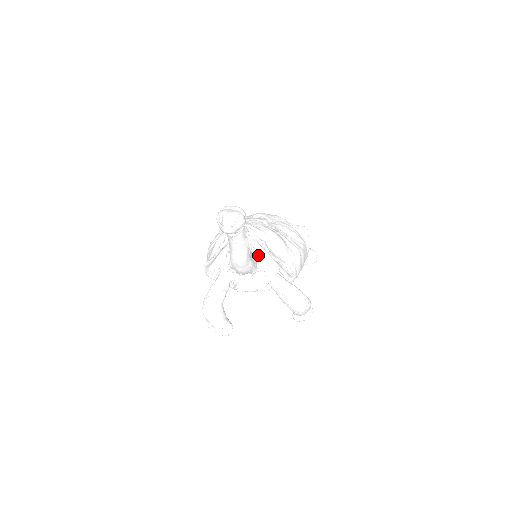
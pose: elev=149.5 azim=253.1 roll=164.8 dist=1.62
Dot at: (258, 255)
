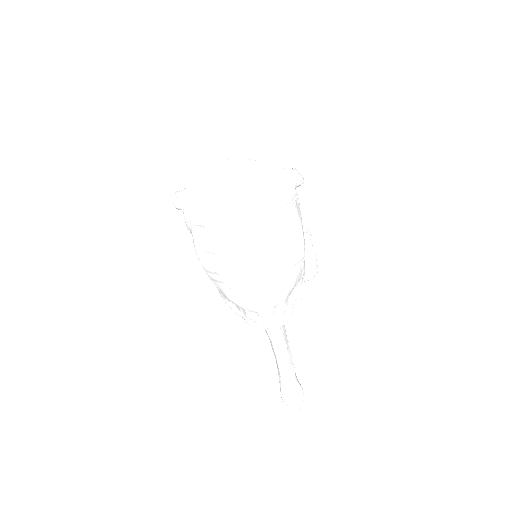
Dot at: occluded
